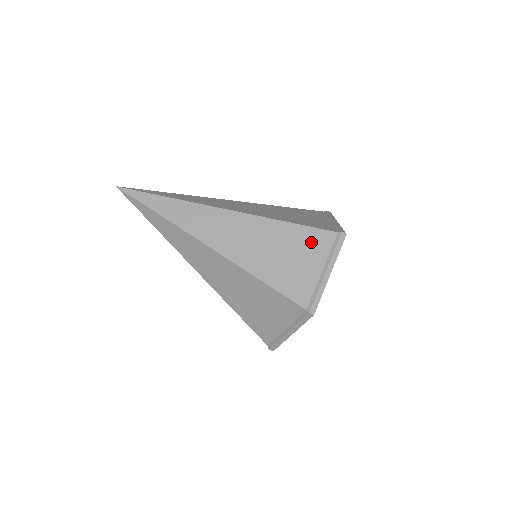
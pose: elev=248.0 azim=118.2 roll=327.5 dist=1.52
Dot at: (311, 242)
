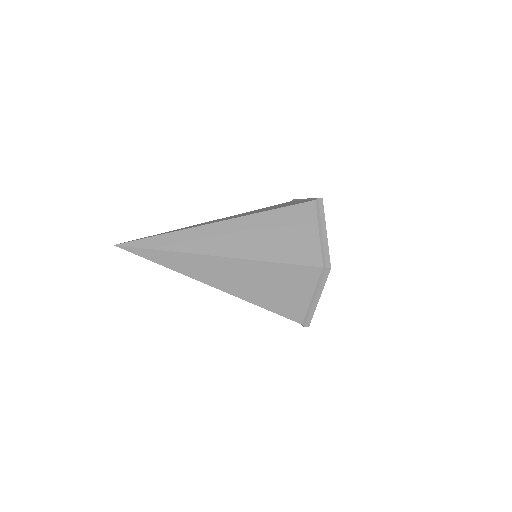
Dot at: occluded
